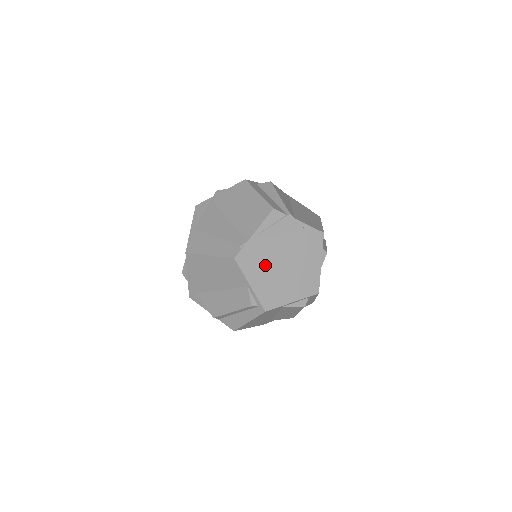
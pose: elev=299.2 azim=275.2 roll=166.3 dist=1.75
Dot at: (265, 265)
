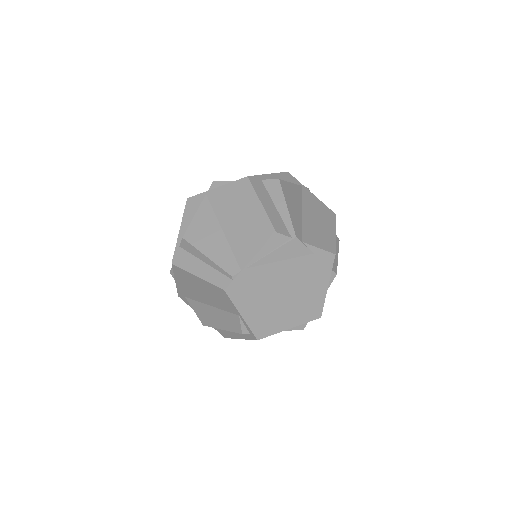
Dot at: (261, 294)
